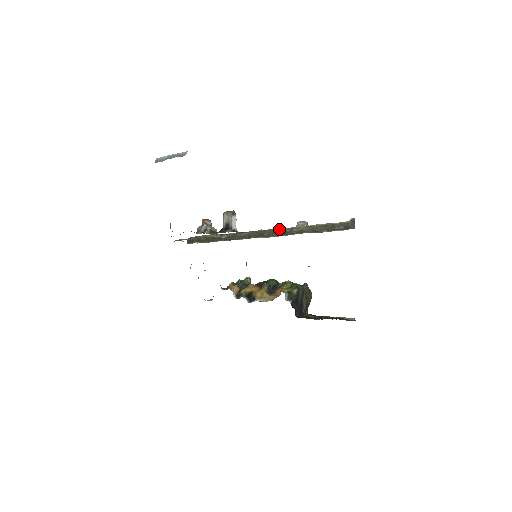
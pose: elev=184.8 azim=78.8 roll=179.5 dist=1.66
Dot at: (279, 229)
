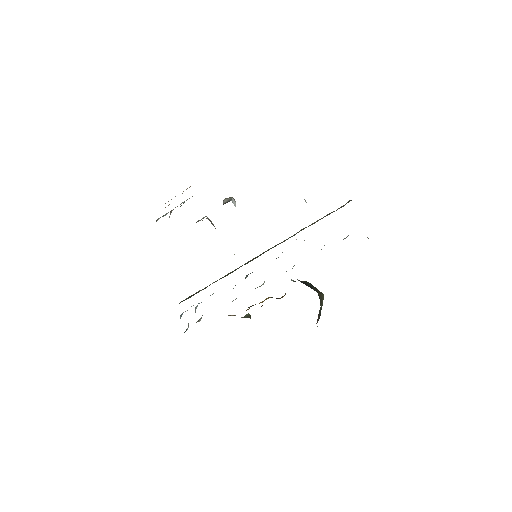
Dot at: occluded
